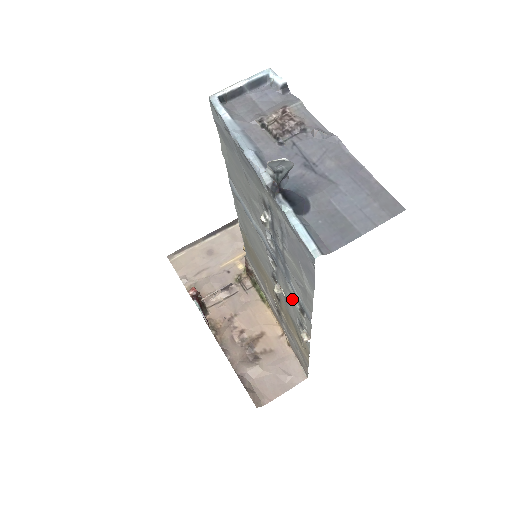
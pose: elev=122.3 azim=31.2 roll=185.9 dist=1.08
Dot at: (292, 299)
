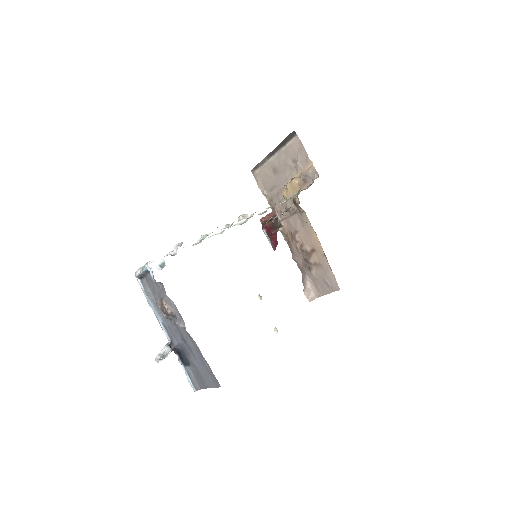
Dot at: occluded
